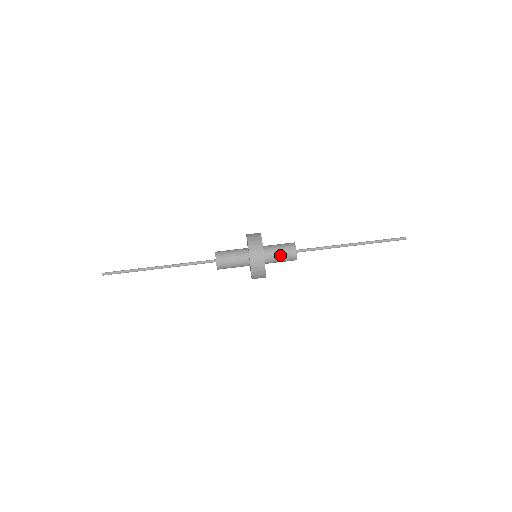
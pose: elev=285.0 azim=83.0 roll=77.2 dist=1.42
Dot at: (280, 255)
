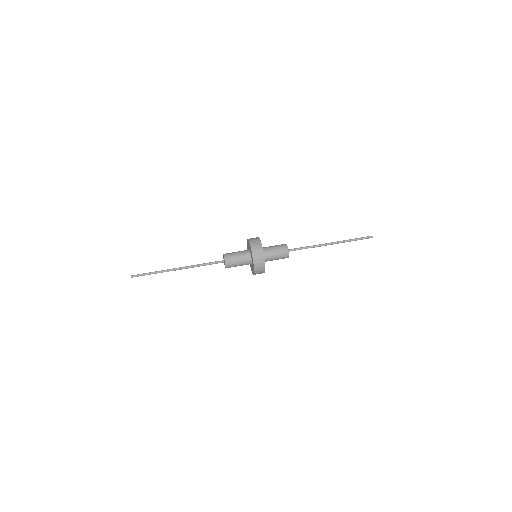
Dot at: (275, 249)
